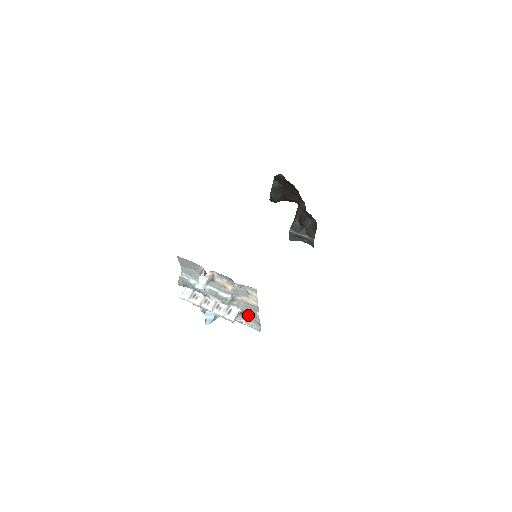
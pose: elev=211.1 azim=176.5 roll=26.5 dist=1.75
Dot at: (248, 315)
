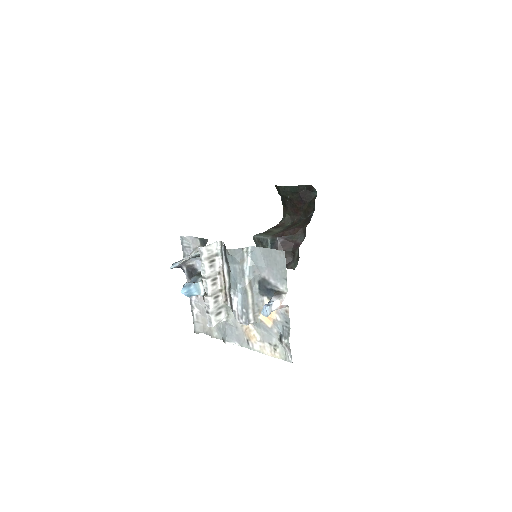
Dot at: occluded
